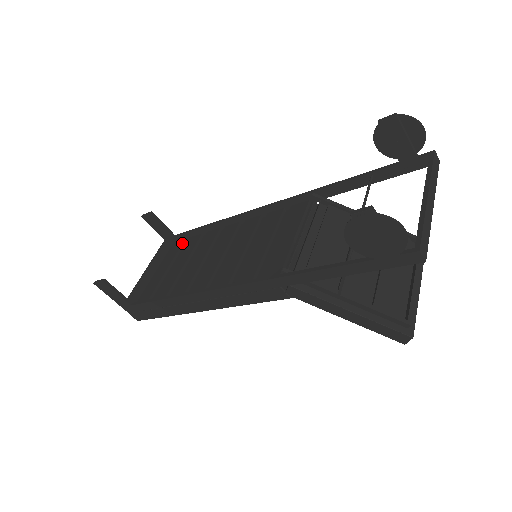
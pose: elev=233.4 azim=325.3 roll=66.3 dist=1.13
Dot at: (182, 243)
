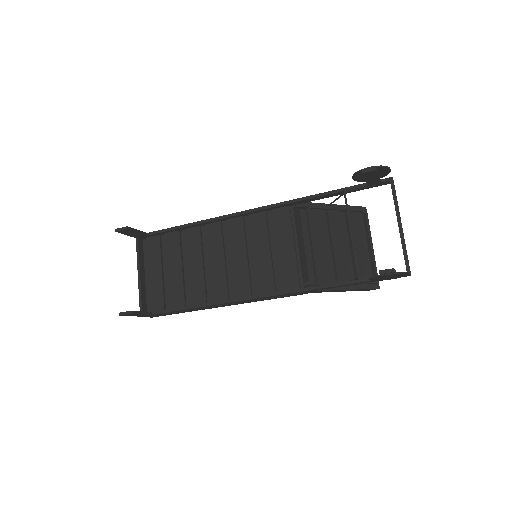
Dot at: (159, 240)
